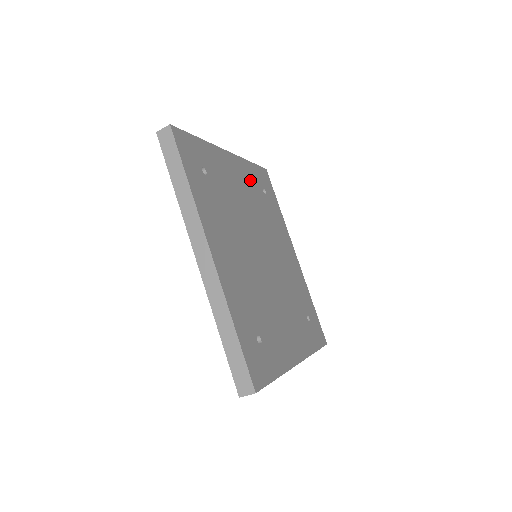
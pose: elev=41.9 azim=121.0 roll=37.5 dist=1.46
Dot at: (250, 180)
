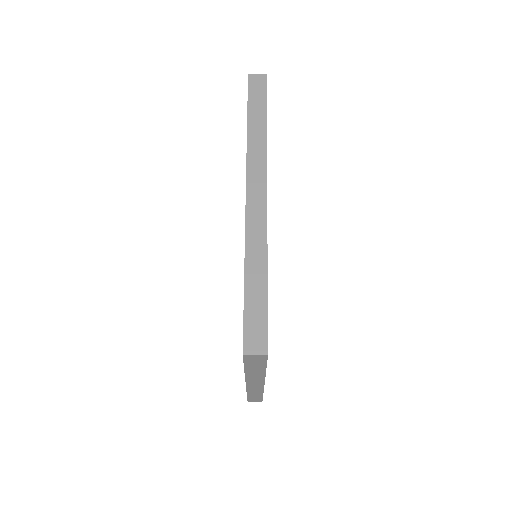
Dot at: occluded
